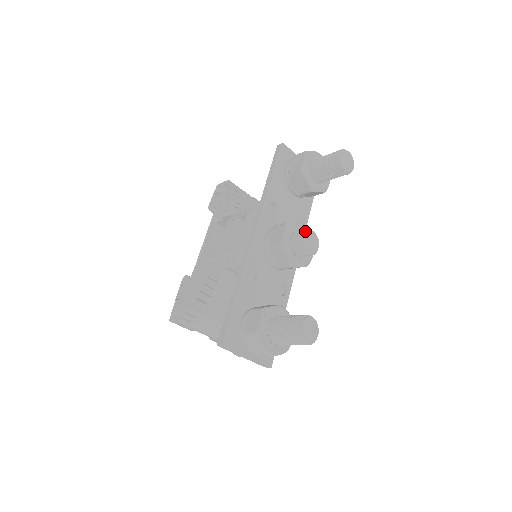
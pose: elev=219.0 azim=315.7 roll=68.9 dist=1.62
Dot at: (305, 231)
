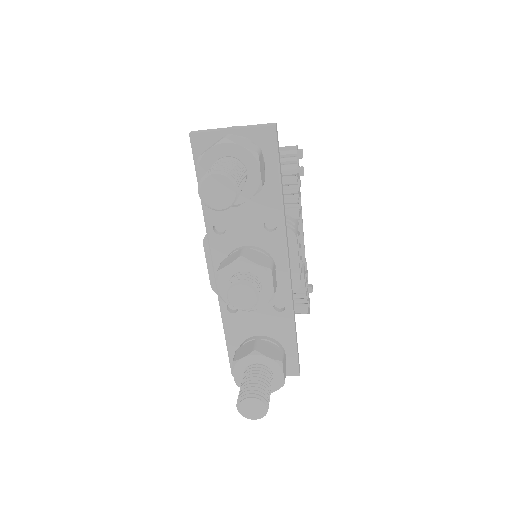
Dot at: (229, 287)
